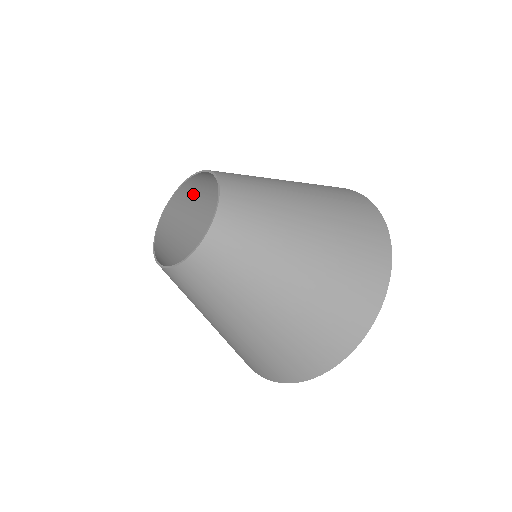
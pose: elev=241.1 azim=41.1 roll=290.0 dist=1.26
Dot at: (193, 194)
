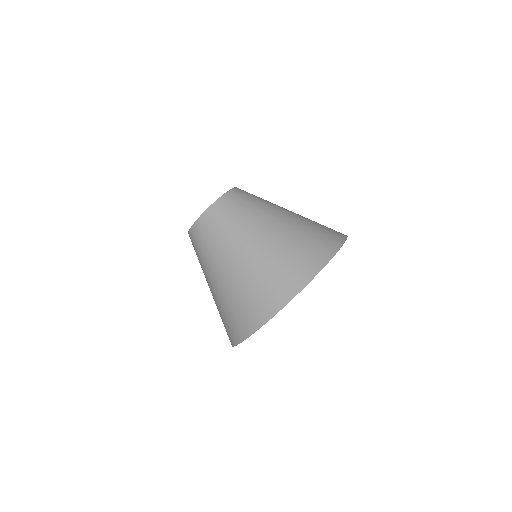
Dot at: occluded
